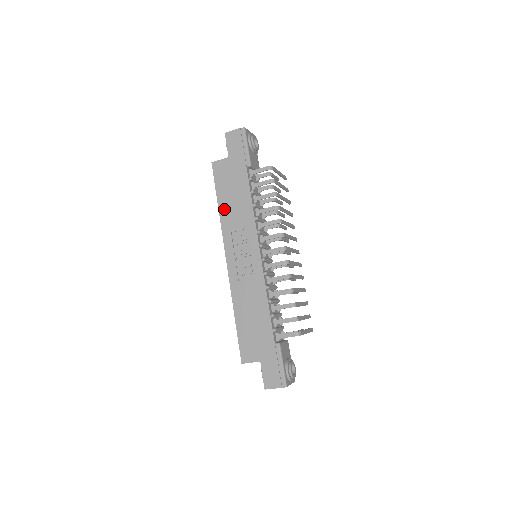
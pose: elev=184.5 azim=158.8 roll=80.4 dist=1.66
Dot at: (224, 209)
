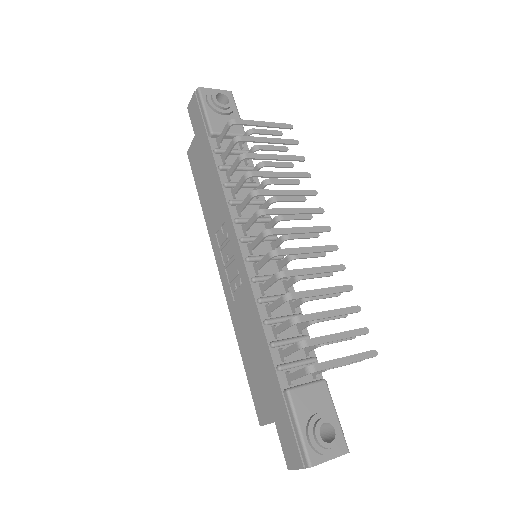
Dot at: (205, 206)
